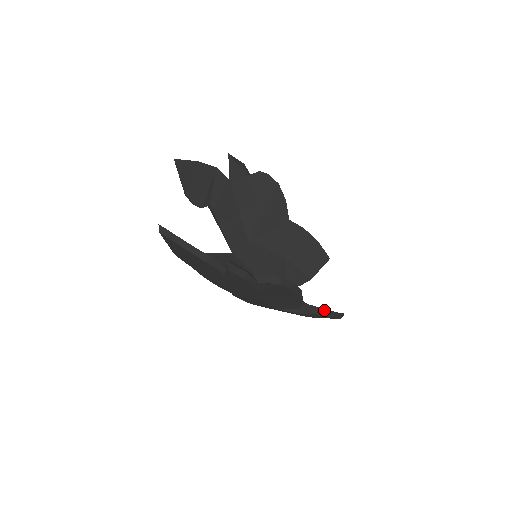
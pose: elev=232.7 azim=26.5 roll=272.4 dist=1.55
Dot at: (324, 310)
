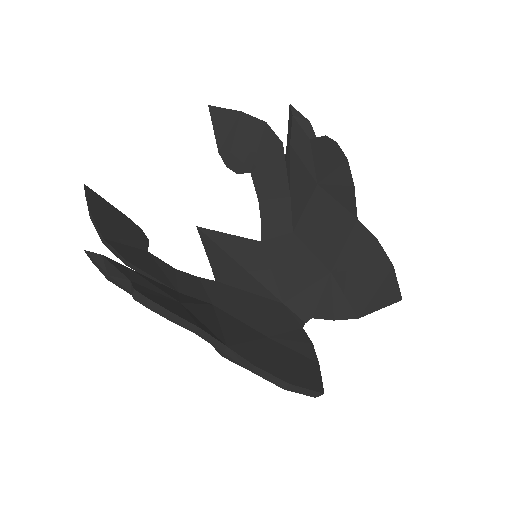
Dot at: (263, 371)
